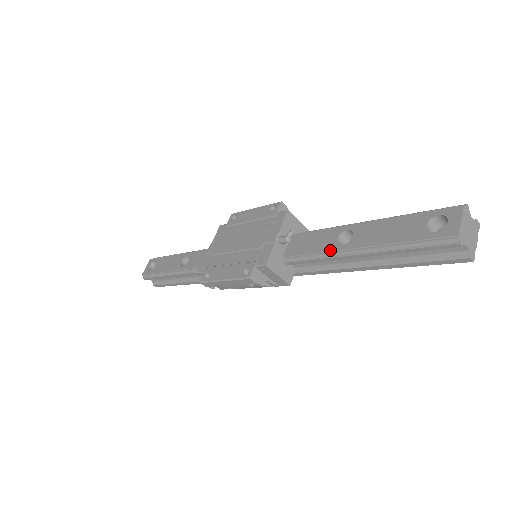
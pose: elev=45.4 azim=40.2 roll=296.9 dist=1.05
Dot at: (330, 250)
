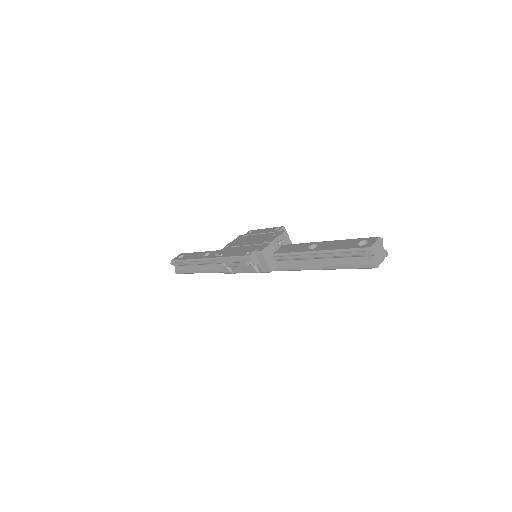
Dot at: (302, 251)
